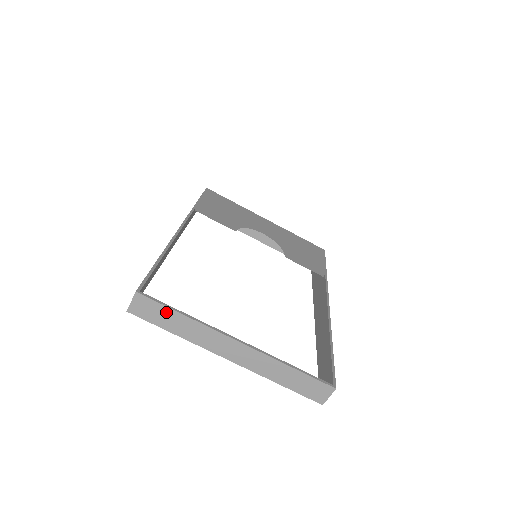
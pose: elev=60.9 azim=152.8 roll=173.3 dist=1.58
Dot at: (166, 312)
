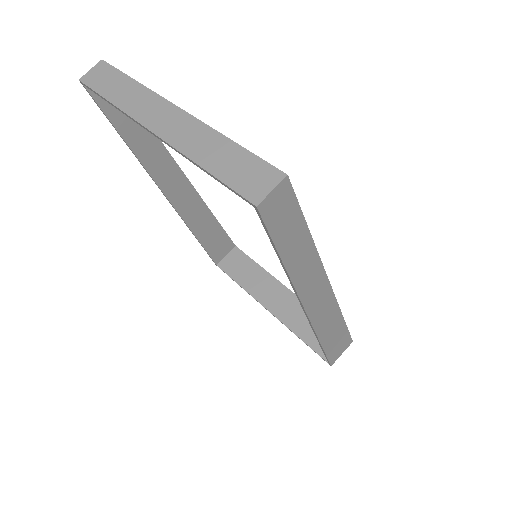
Dot at: (117, 77)
